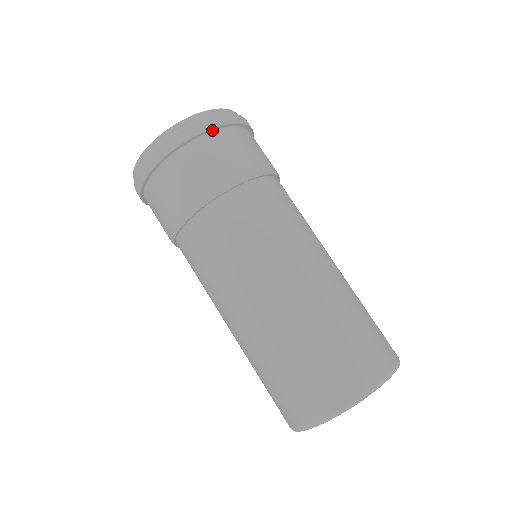
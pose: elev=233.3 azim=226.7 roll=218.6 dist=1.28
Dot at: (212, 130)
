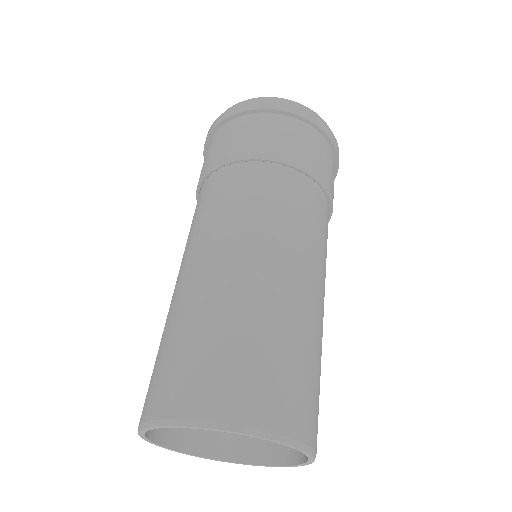
Dot at: (229, 120)
